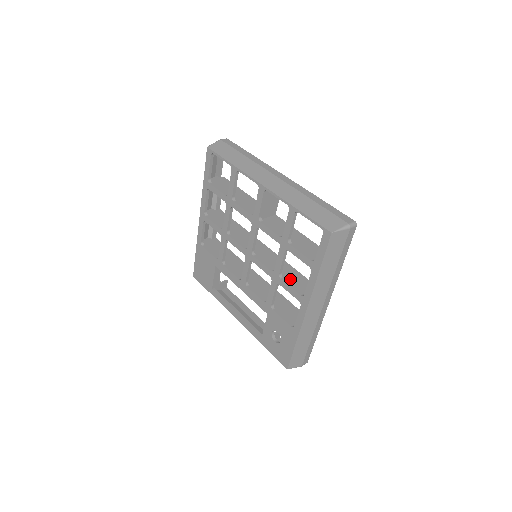
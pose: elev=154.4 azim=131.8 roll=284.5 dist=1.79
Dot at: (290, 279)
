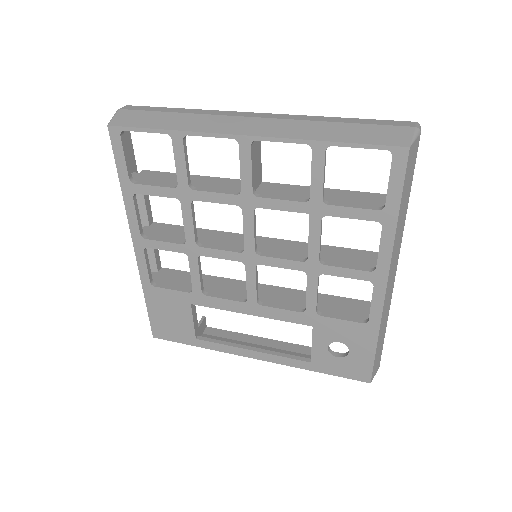
Dot at: (332, 259)
